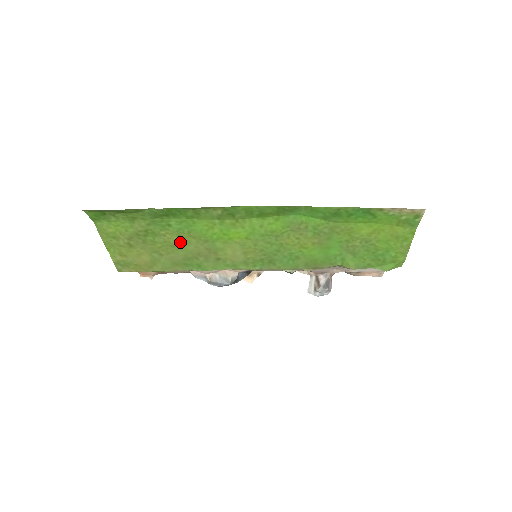
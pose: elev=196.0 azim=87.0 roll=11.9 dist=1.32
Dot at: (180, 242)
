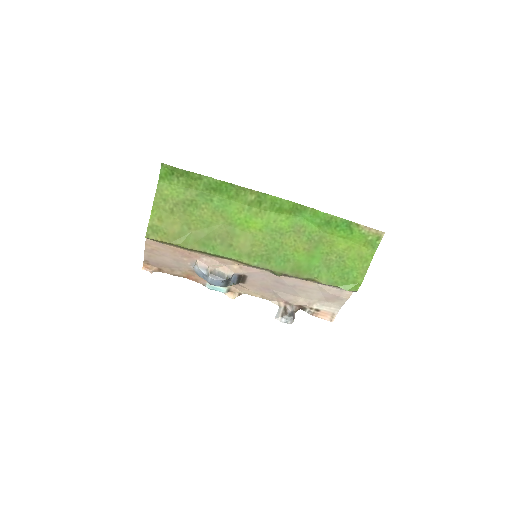
Dot at: (211, 220)
